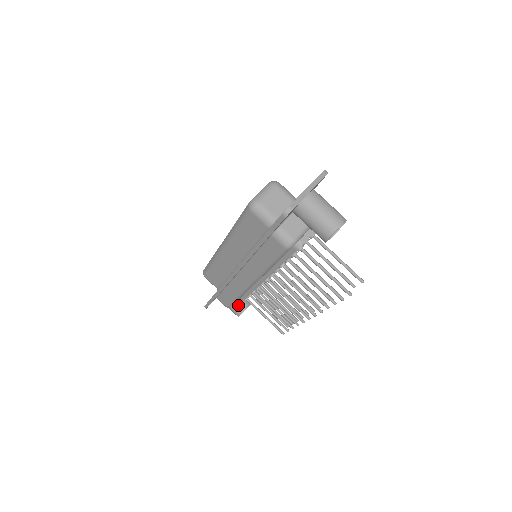
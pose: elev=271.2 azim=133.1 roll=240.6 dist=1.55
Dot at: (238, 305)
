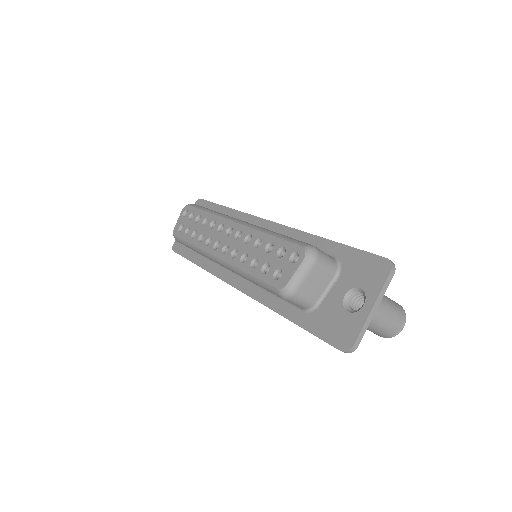
Dot at: occluded
